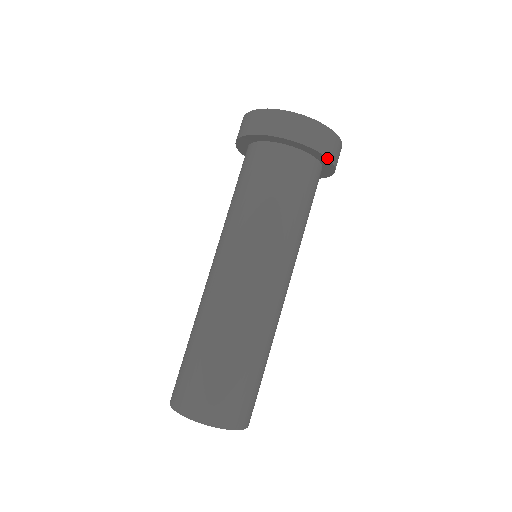
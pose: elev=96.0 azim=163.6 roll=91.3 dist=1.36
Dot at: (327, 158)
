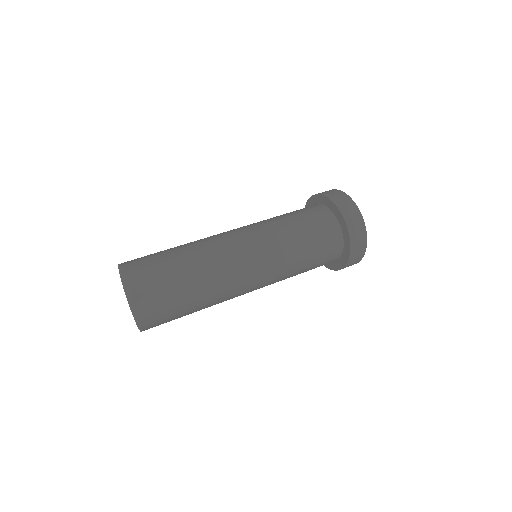
Dot at: (344, 219)
